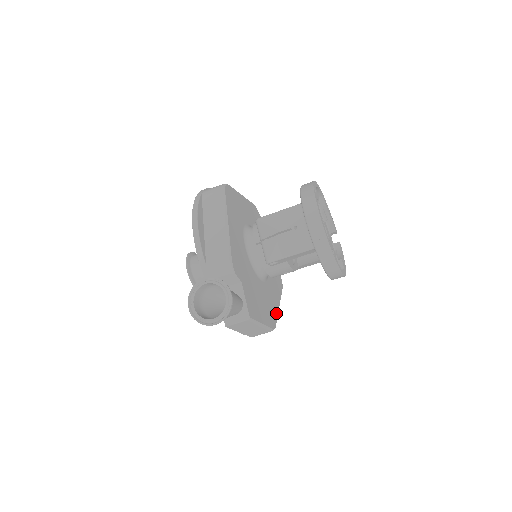
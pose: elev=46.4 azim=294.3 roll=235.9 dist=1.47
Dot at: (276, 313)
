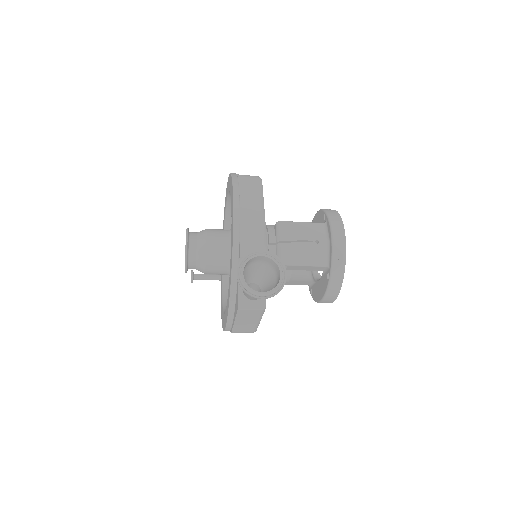
Dot at: occluded
